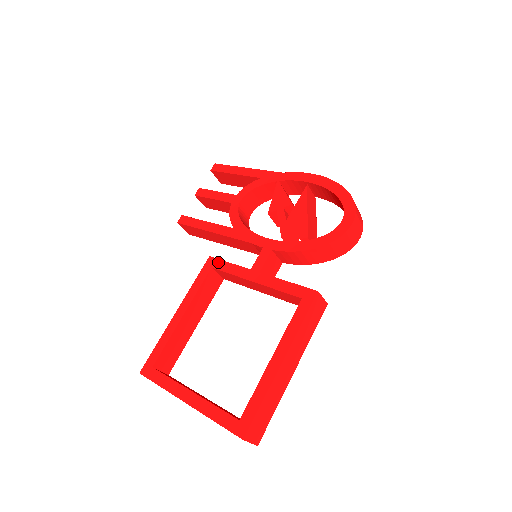
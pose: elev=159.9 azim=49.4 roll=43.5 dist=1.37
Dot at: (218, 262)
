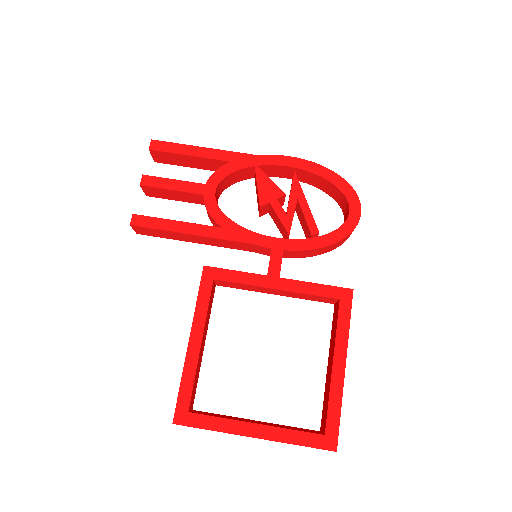
Dot at: (220, 272)
